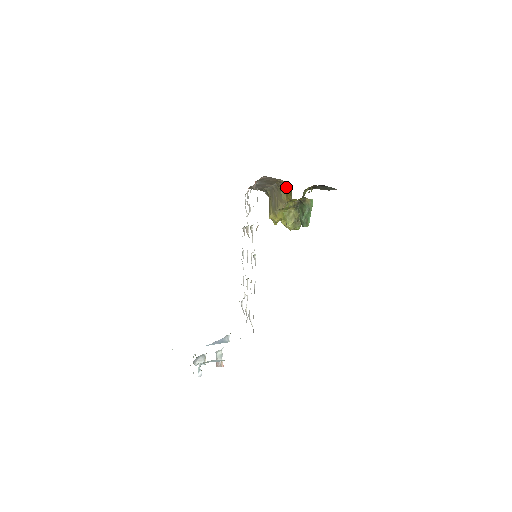
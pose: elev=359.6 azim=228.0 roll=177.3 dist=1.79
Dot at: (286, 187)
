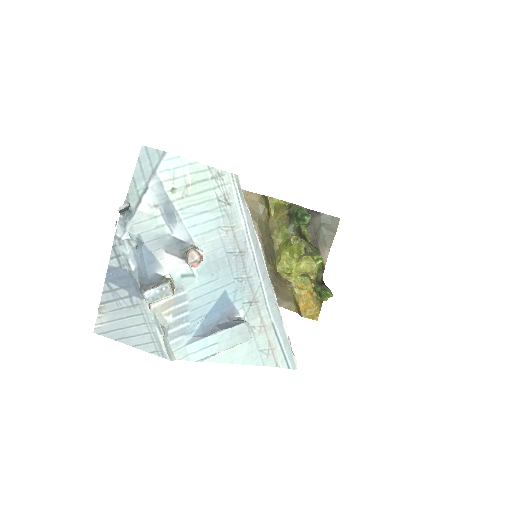
Dot at: (263, 209)
